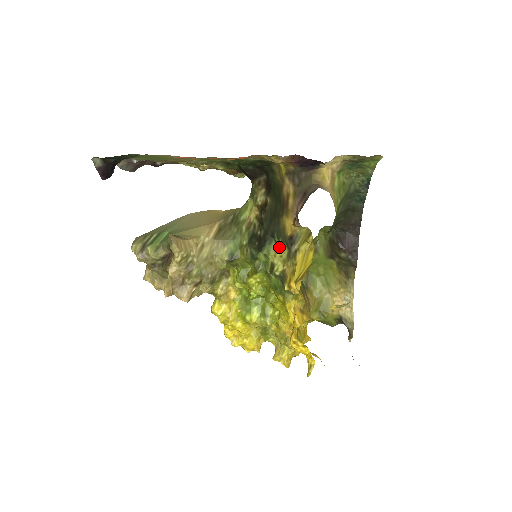
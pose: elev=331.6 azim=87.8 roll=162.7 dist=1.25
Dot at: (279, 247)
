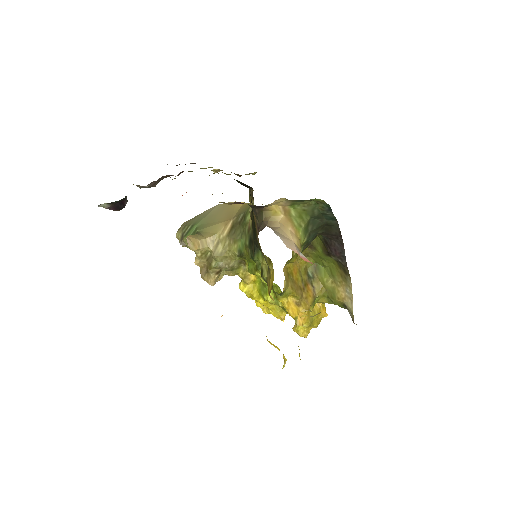
Dot at: occluded
